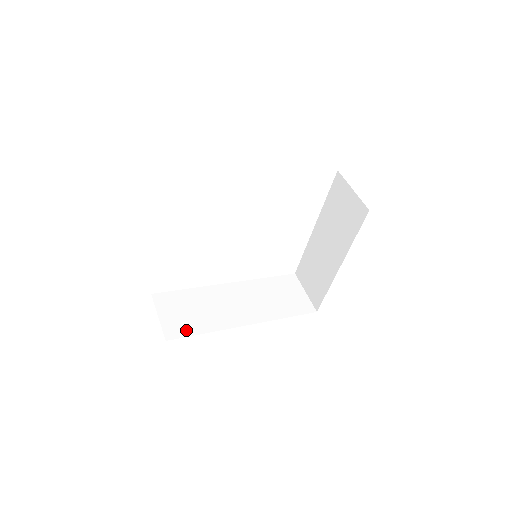
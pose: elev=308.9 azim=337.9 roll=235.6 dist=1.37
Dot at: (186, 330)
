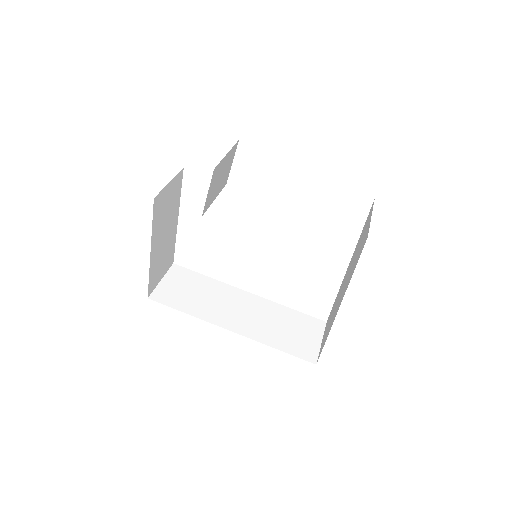
Dot at: (172, 301)
